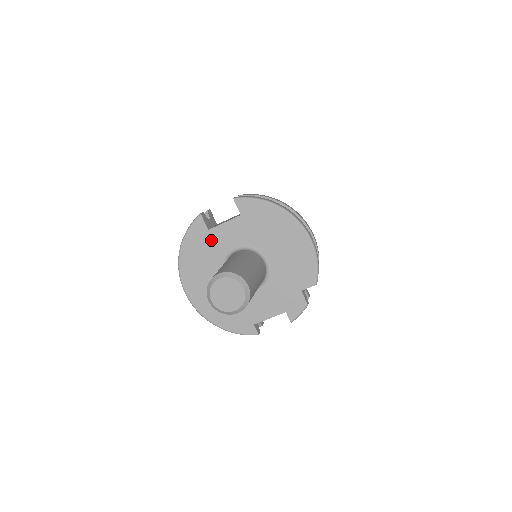
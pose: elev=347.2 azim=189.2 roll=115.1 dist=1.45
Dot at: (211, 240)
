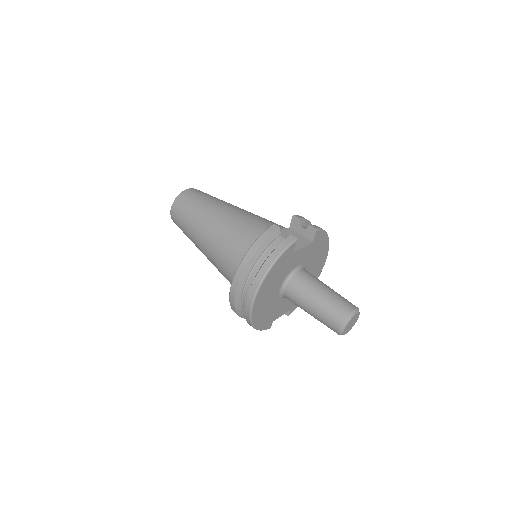
Dot at: (290, 260)
